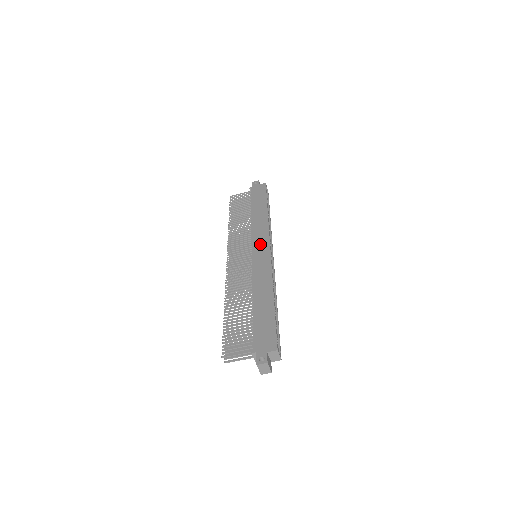
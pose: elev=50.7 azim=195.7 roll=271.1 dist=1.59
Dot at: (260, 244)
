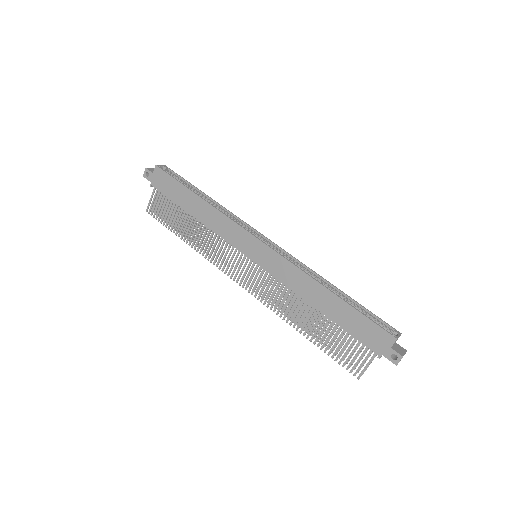
Dot at: (247, 245)
